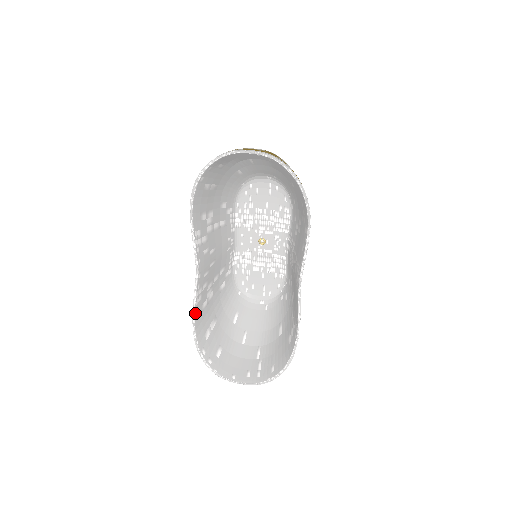
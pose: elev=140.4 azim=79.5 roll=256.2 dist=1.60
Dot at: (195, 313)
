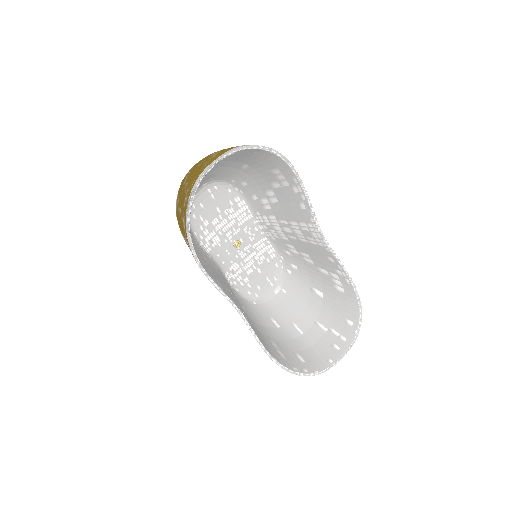
Dot at: (264, 347)
